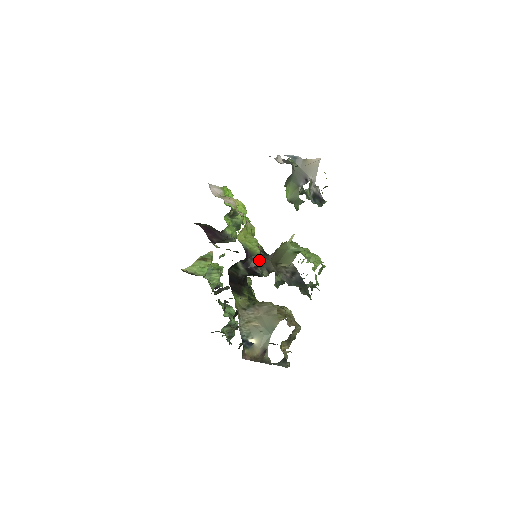
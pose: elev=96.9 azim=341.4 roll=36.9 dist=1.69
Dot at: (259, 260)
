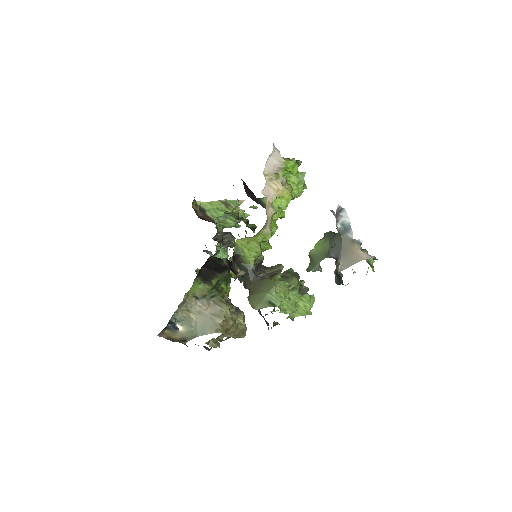
Dot at: (245, 271)
